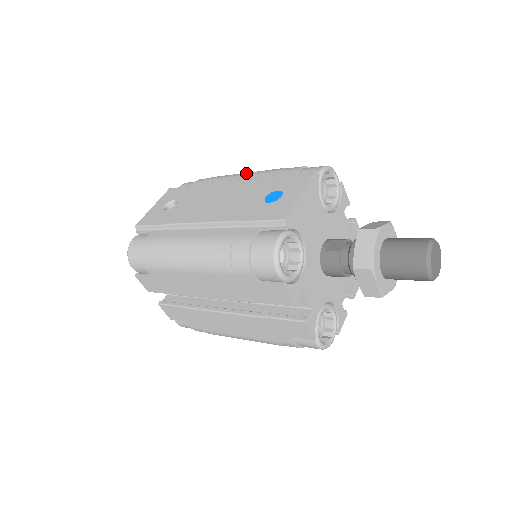
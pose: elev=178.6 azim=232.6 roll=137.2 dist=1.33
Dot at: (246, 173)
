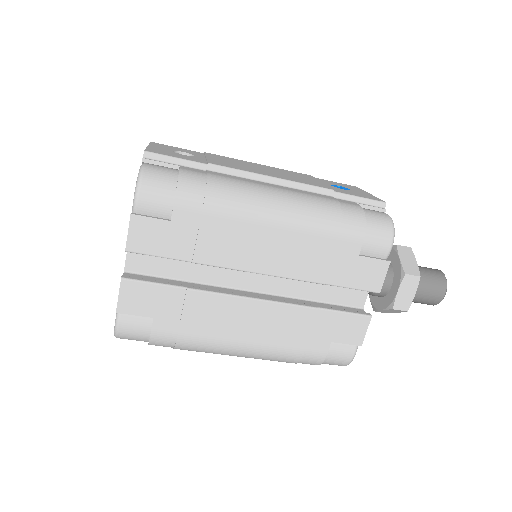
Dot at: occluded
